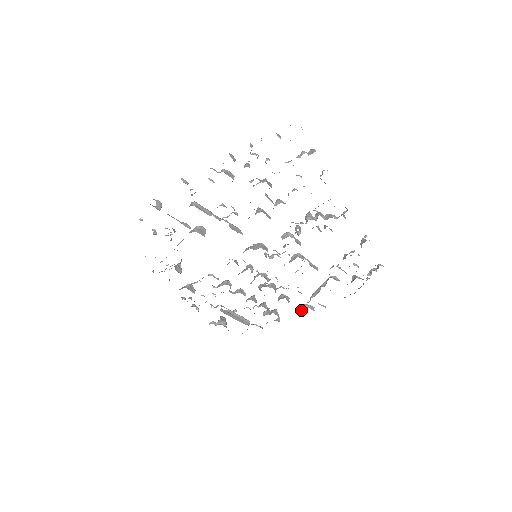
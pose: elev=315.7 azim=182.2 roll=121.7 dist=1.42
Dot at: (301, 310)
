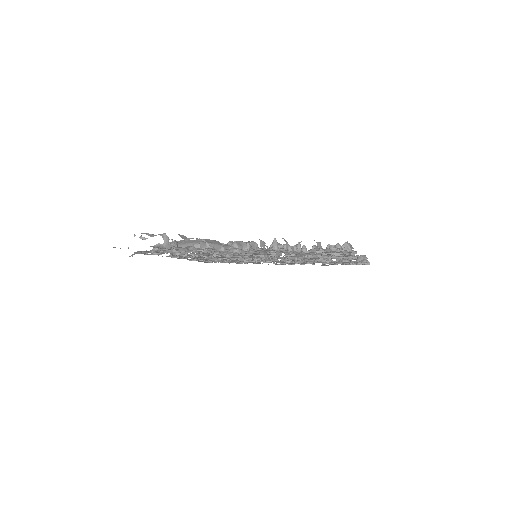
Dot at: (283, 264)
